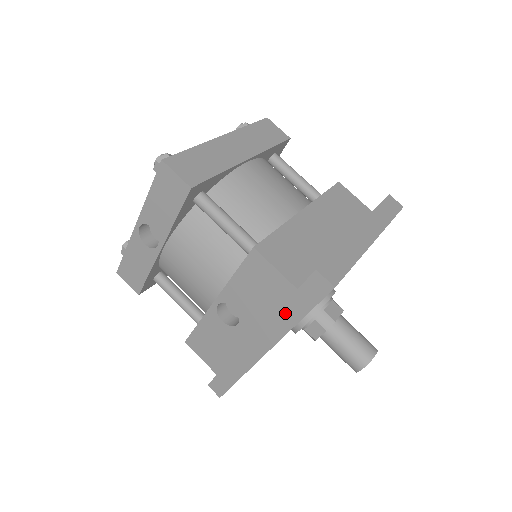
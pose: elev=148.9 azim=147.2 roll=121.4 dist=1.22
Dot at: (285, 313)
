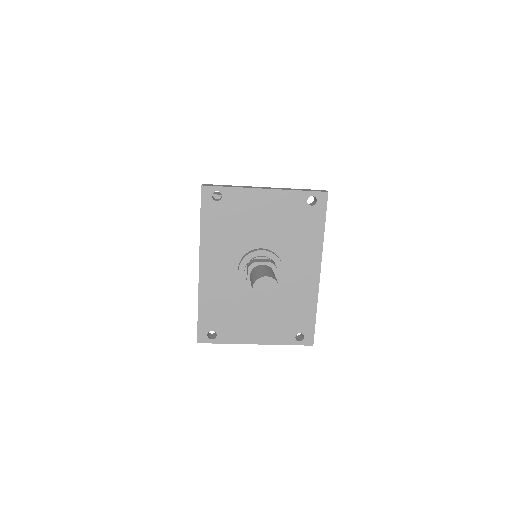
Dot at: occluded
